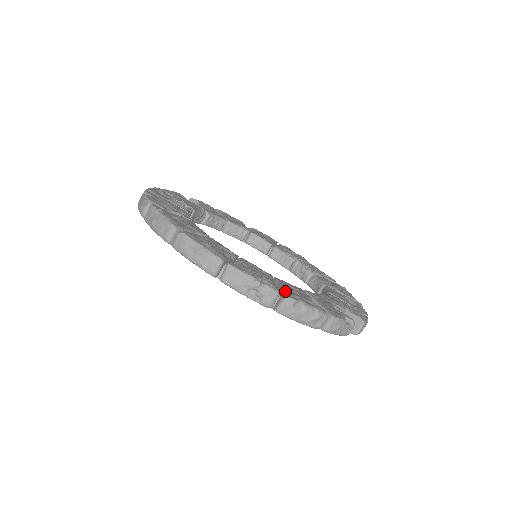
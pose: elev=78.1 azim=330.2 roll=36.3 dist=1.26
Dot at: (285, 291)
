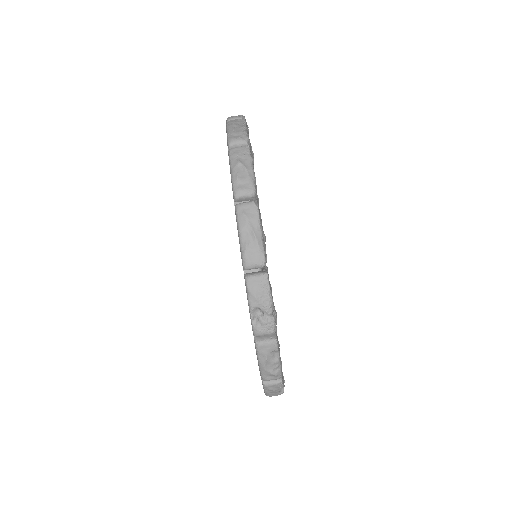
Dot at: occluded
